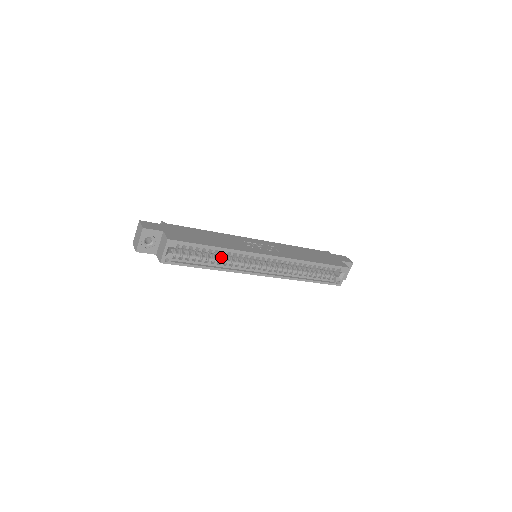
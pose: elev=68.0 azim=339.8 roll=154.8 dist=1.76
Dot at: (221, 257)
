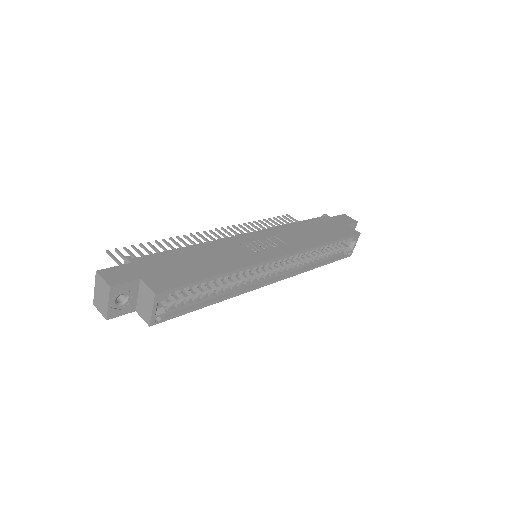
Dot at: occluded
